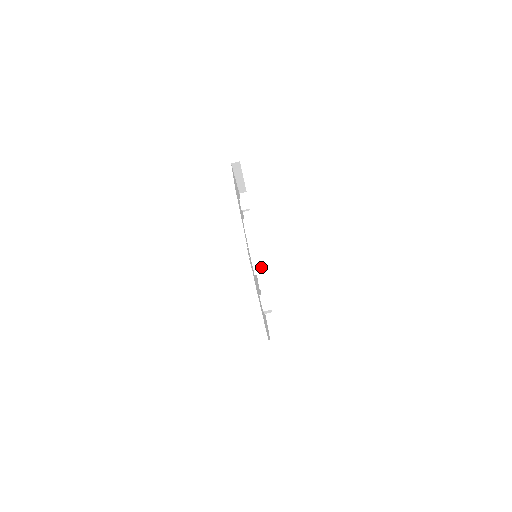
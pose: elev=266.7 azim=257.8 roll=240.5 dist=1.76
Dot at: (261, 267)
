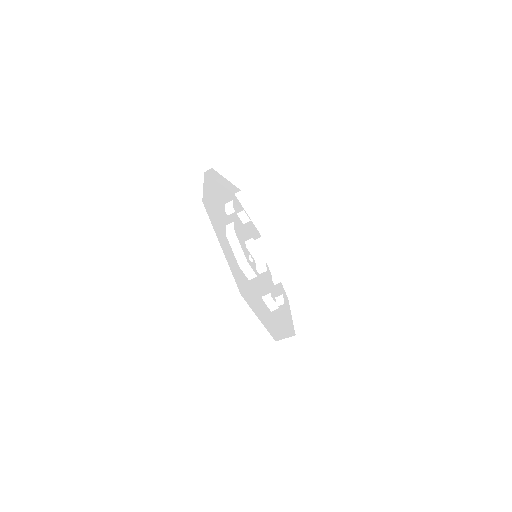
Dot at: (252, 271)
